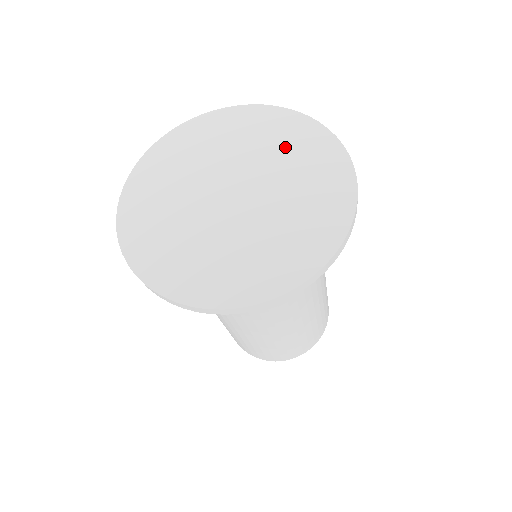
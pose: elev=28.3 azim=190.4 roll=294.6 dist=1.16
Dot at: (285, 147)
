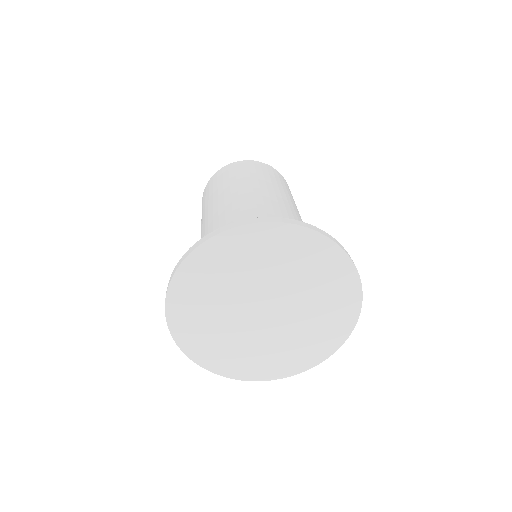
Dot at: (325, 298)
